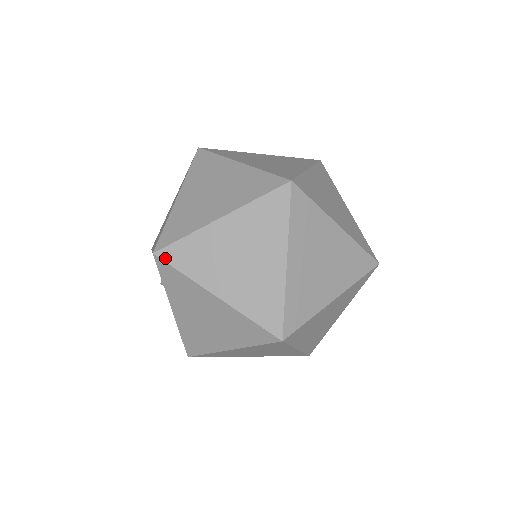
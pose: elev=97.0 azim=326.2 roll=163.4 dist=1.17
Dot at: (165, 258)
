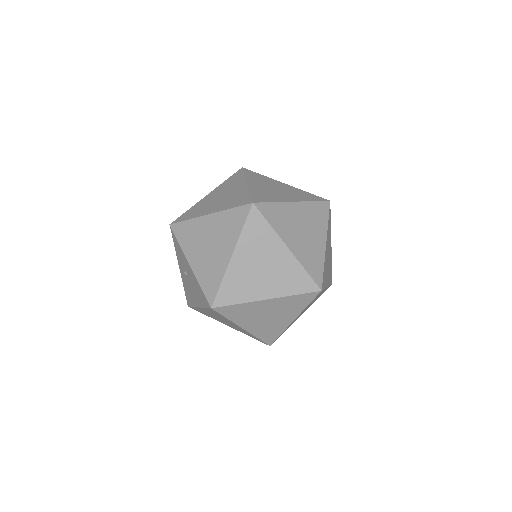
Dot at: (219, 311)
